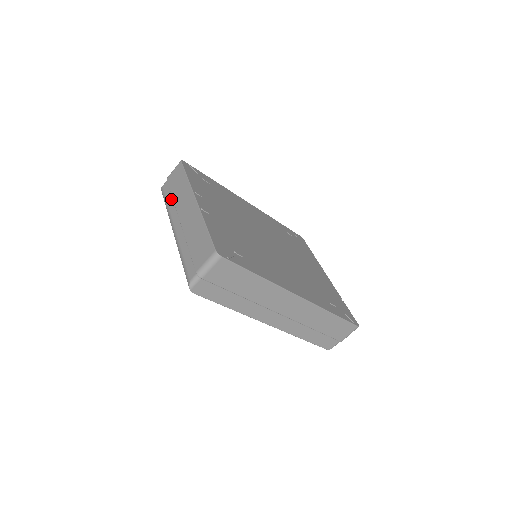
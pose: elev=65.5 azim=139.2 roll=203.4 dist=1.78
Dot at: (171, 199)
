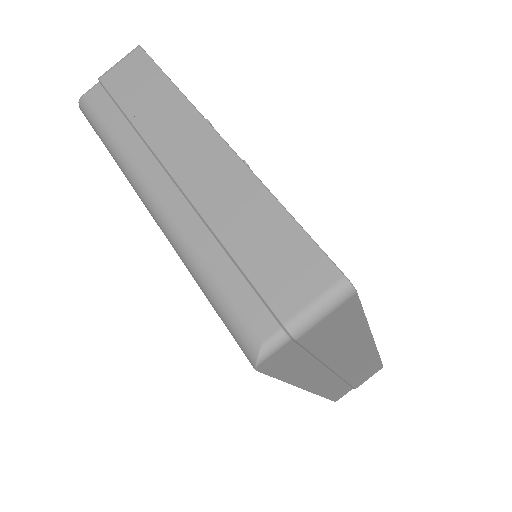
Dot at: (126, 126)
